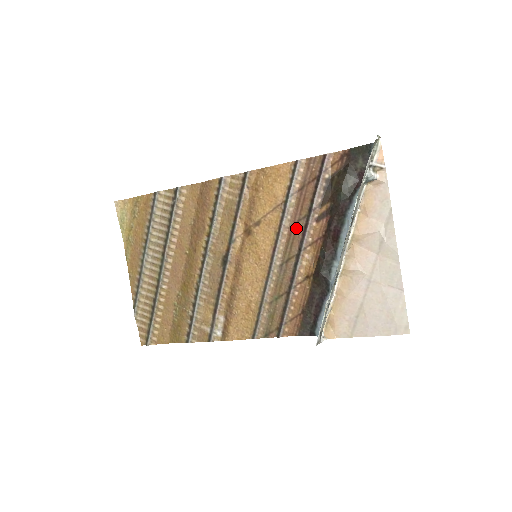
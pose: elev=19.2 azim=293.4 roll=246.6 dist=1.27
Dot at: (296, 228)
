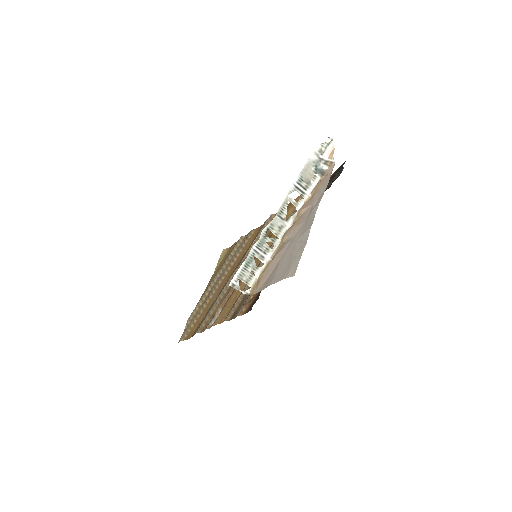
Dot at: occluded
